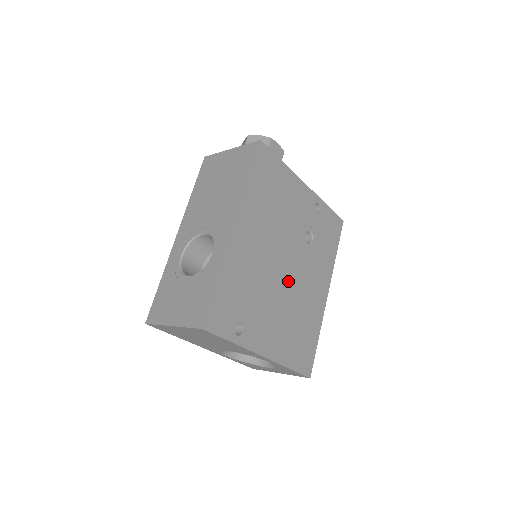
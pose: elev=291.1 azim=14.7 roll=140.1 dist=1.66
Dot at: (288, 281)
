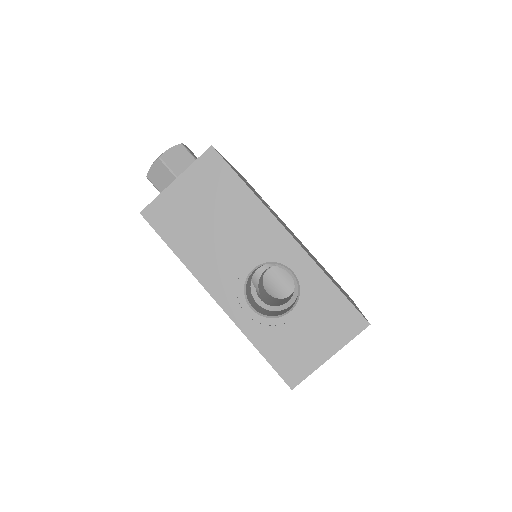
Dot at: occluded
